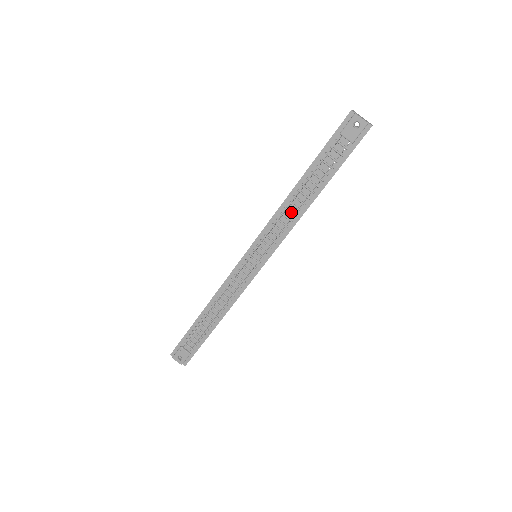
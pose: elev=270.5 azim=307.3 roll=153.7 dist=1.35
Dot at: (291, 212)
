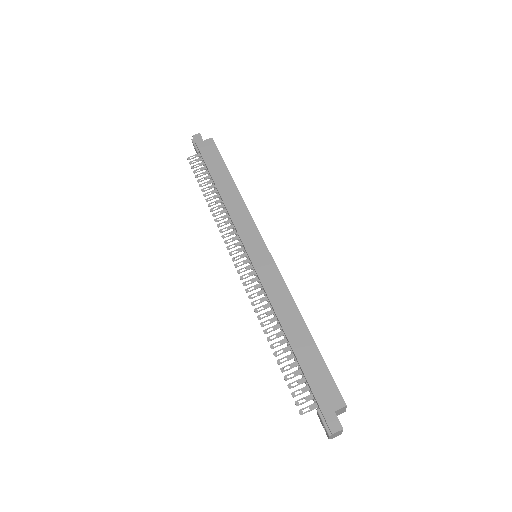
Dot at: (274, 318)
